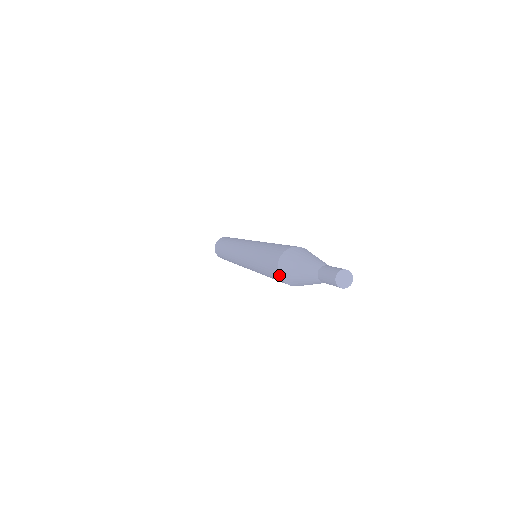
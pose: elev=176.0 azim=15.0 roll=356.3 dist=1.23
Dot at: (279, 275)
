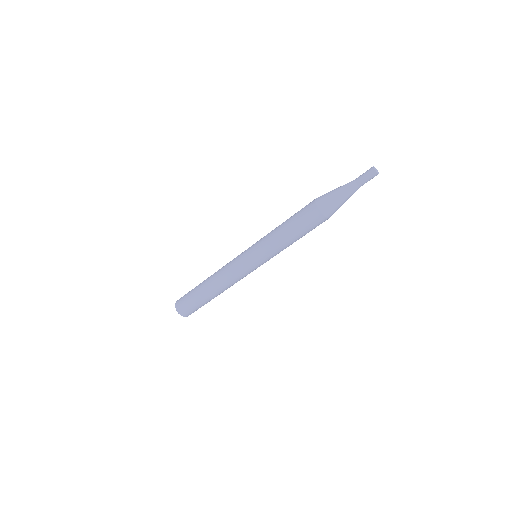
Dot at: (318, 207)
